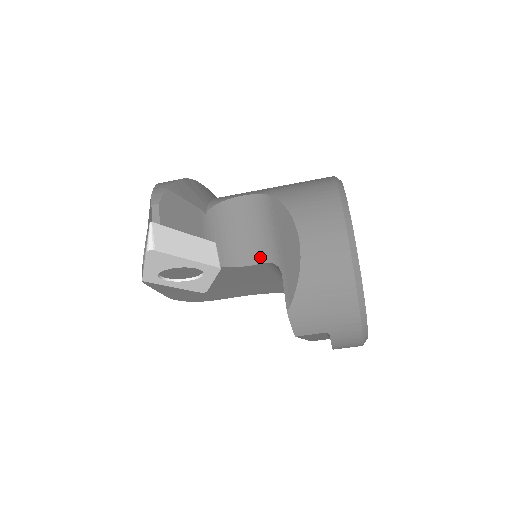
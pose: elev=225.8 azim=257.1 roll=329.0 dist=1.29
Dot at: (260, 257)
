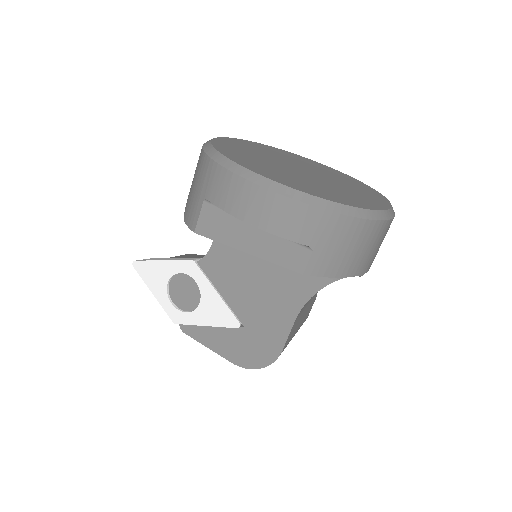
Dot at: occluded
